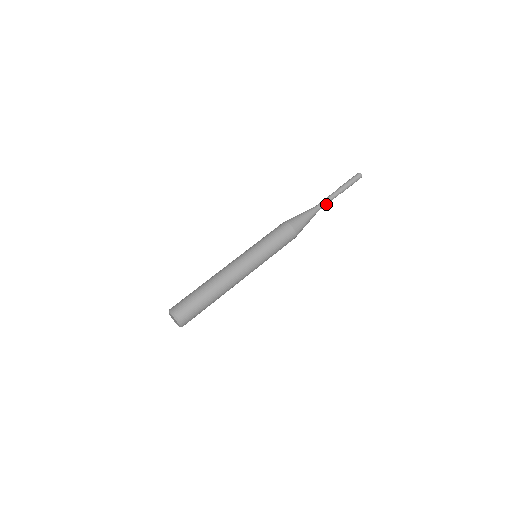
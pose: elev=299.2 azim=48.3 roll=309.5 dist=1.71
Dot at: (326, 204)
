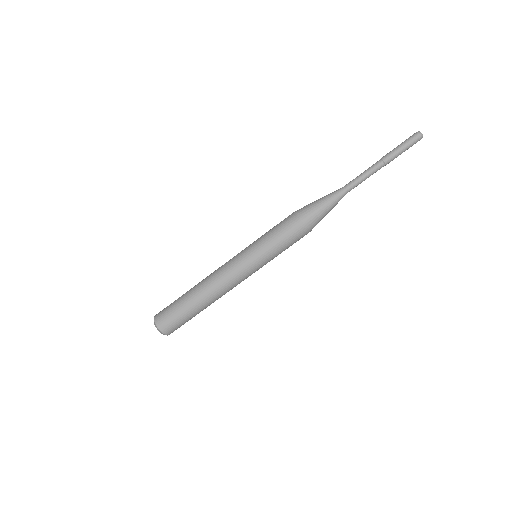
Dot at: (359, 183)
